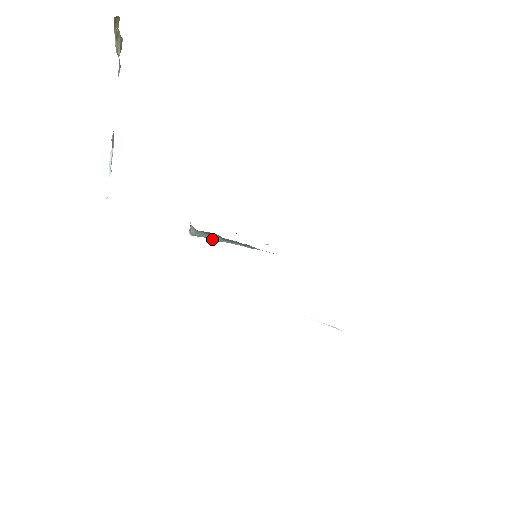
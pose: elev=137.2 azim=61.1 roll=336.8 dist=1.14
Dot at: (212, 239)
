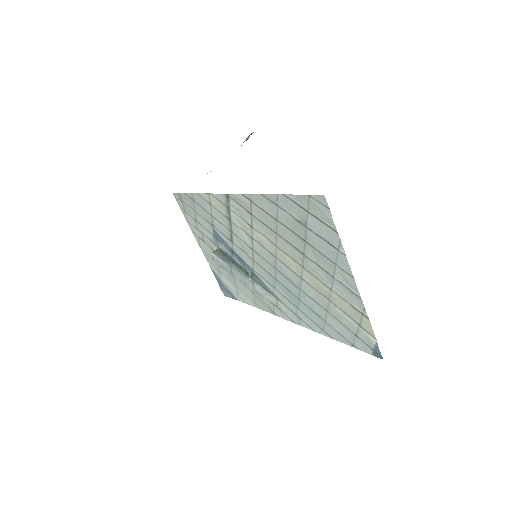
Dot at: (226, 262)
